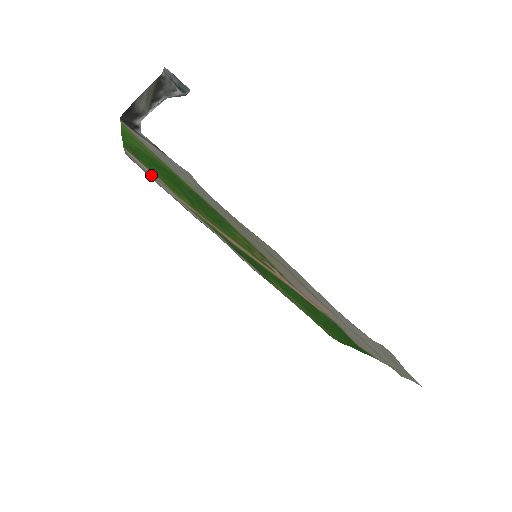
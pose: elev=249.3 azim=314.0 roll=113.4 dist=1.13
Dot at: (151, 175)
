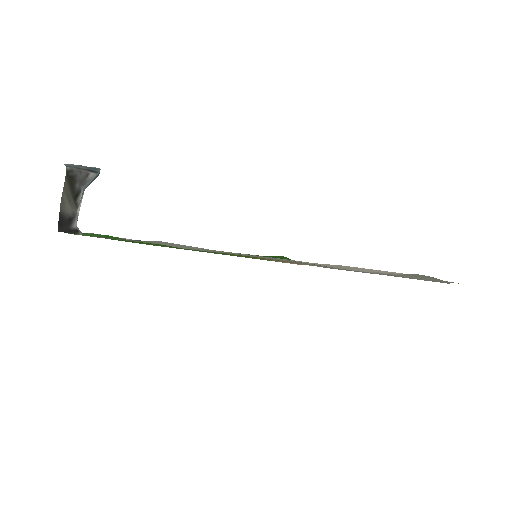
Dot at: (124, 238)
